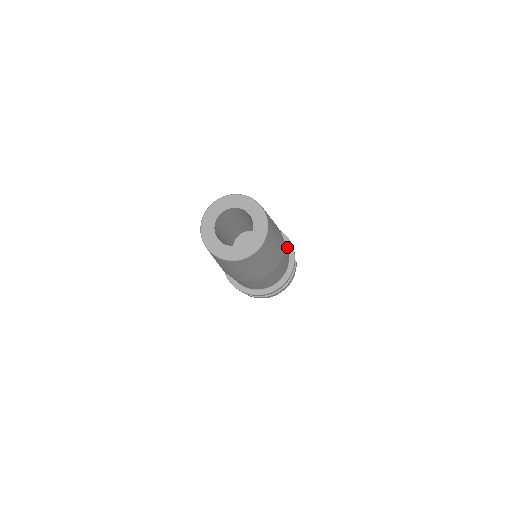
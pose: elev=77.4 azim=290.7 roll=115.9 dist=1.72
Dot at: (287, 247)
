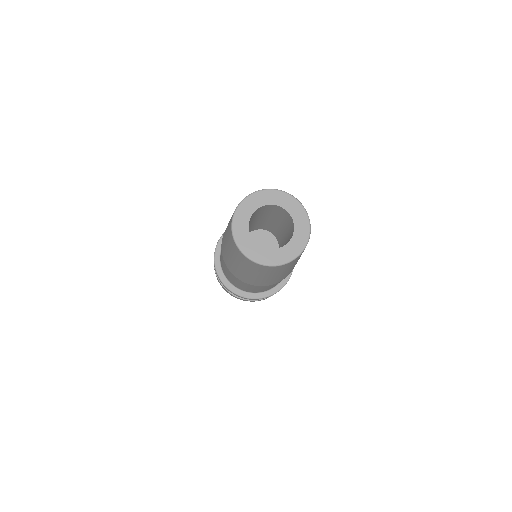
Dot at: occluded
